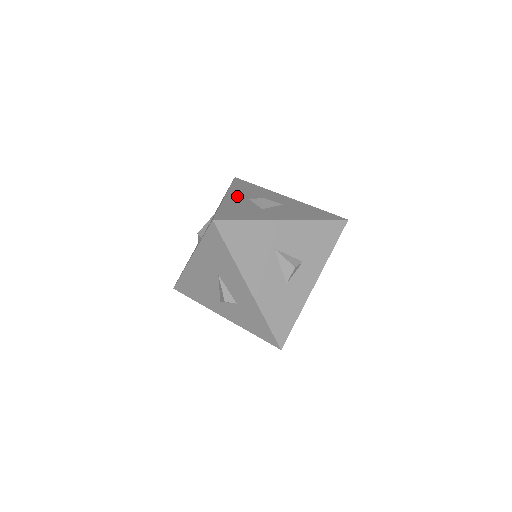
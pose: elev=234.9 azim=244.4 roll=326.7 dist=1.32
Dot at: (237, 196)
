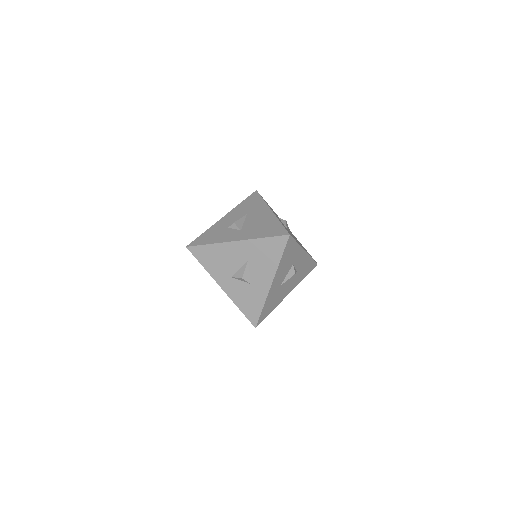
Dot at: (225, 281)
